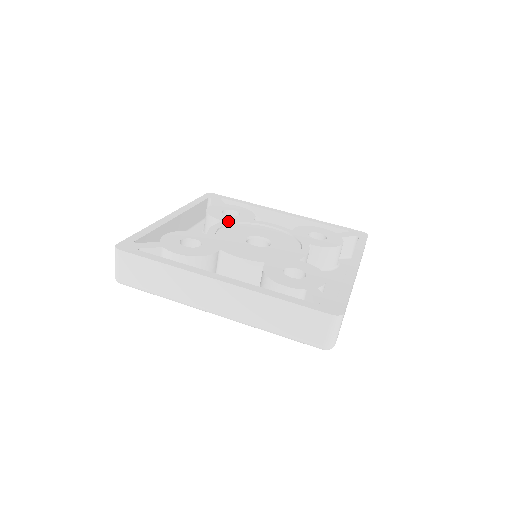
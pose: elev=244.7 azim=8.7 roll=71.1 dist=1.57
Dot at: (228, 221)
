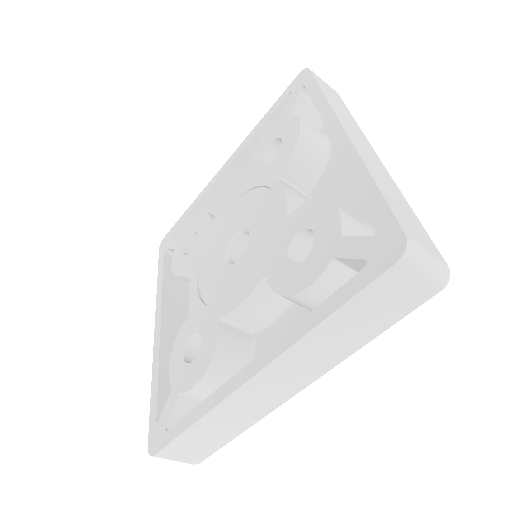
Dot at: (196, 260)
